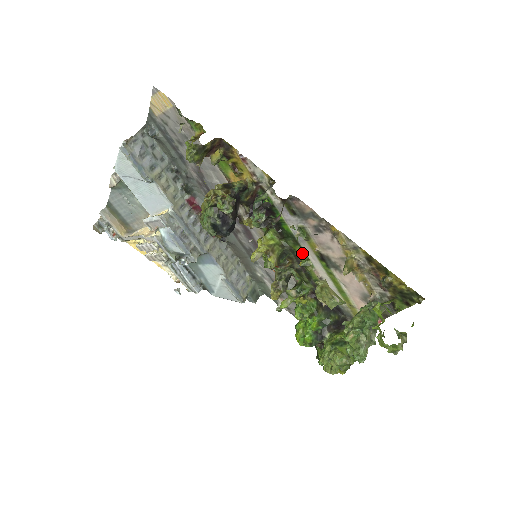
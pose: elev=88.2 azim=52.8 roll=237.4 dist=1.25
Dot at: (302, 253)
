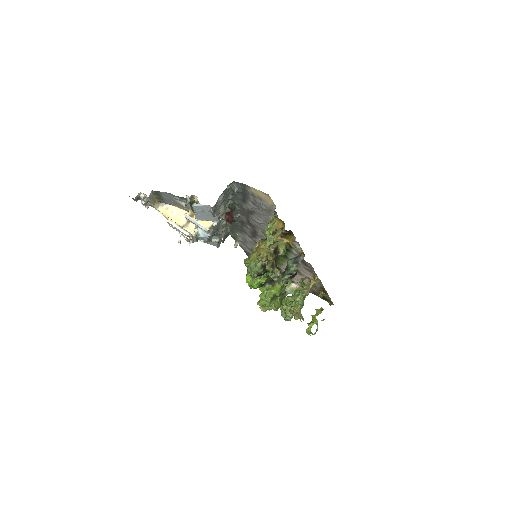
Dot at: (284, 259)
